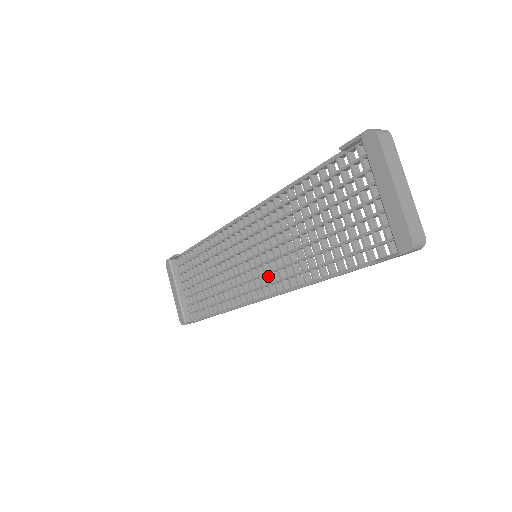
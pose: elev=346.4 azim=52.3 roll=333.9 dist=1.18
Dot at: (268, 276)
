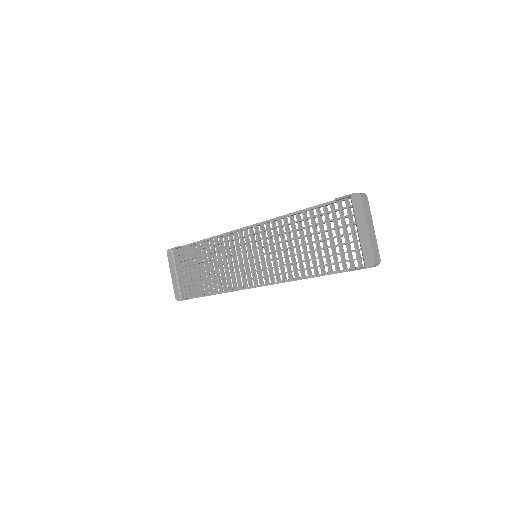
Dot at: (265, 271)
